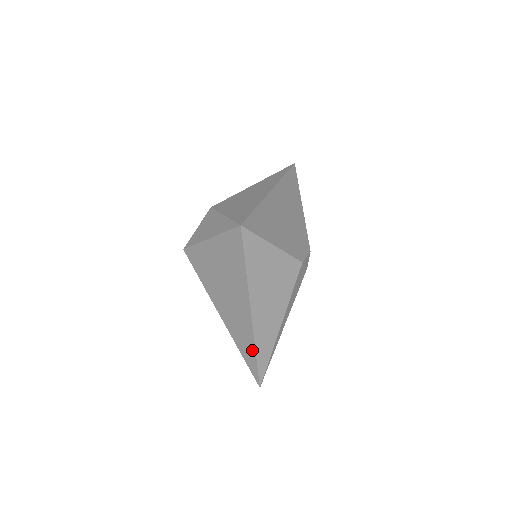
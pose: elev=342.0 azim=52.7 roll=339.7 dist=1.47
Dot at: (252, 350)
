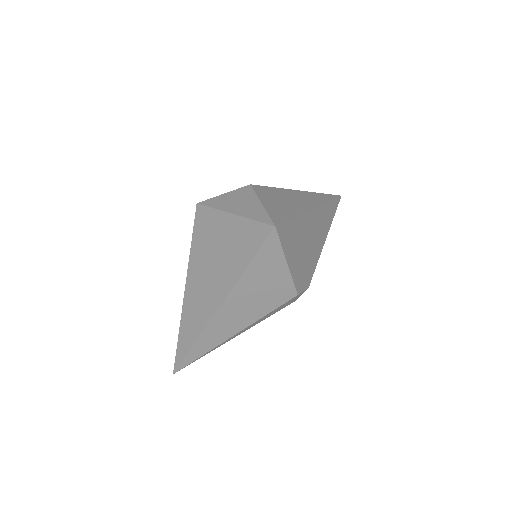
Dot at: (193, 338)
